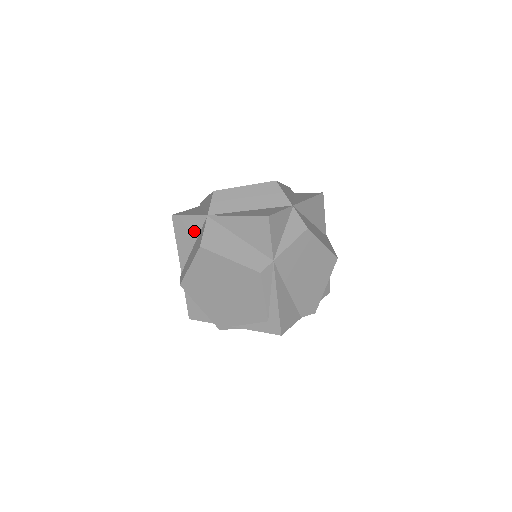
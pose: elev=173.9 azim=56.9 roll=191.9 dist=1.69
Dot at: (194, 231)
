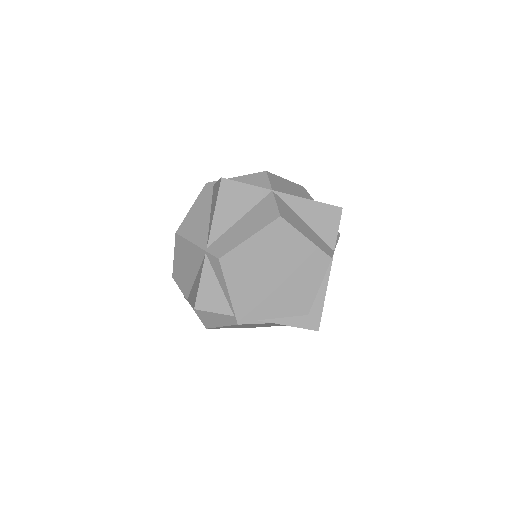
Dot at: (248, 202)
